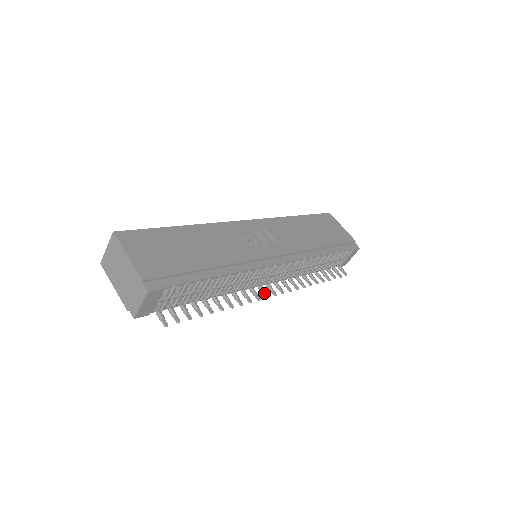
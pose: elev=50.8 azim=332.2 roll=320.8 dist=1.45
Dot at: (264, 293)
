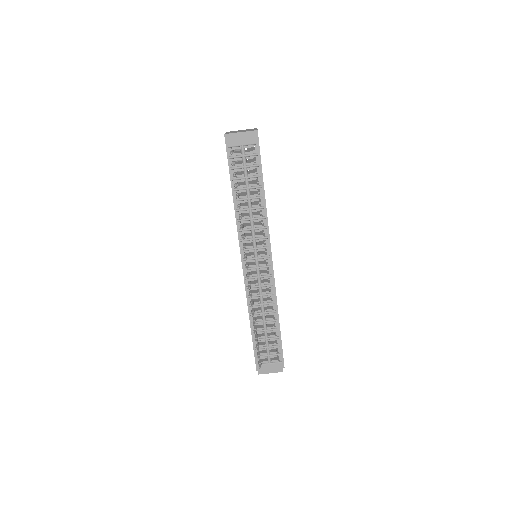
Dot at: (246, 256)
